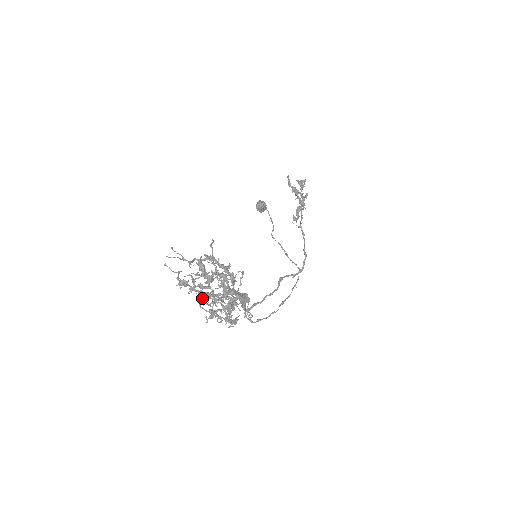
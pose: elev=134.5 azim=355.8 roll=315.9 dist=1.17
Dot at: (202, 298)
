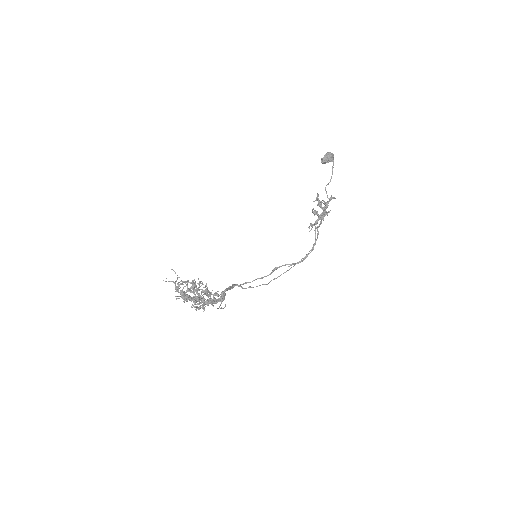
Dot at: occluded
